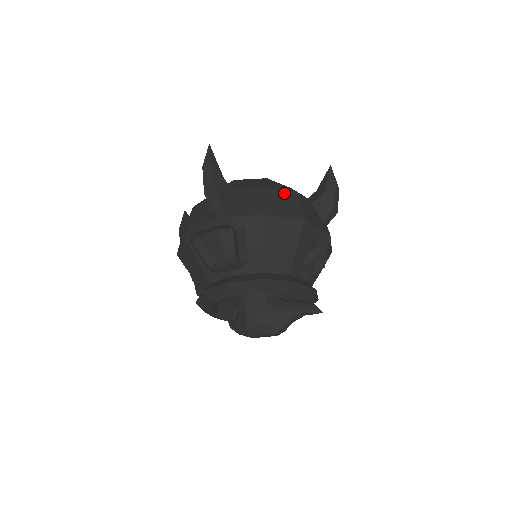
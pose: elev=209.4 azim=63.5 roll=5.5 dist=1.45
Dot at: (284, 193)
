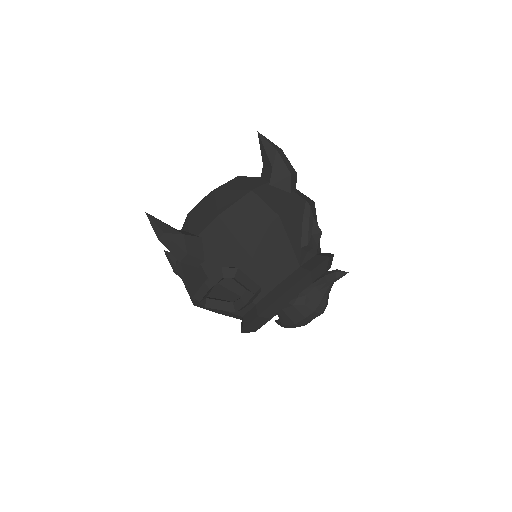
Dot at: (242, 203)
